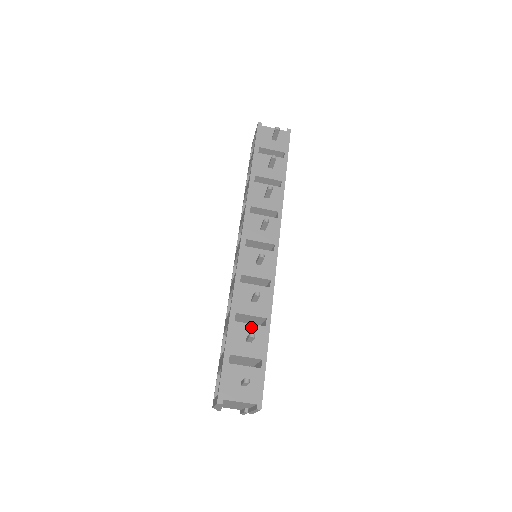
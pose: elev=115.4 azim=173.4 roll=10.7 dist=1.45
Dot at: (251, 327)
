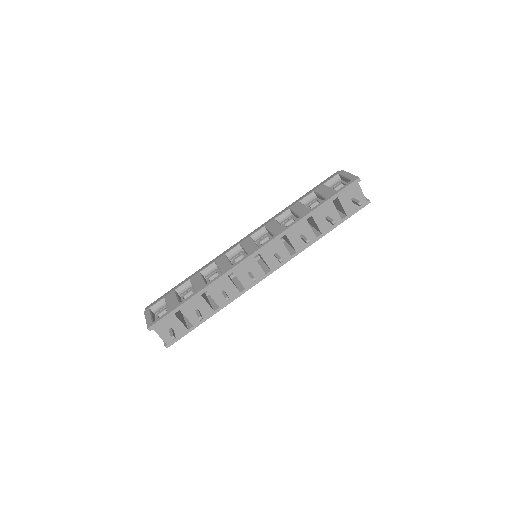
Dot at: (206, 305)
